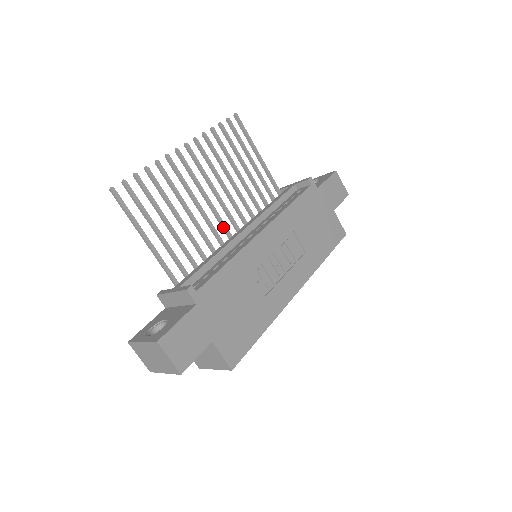
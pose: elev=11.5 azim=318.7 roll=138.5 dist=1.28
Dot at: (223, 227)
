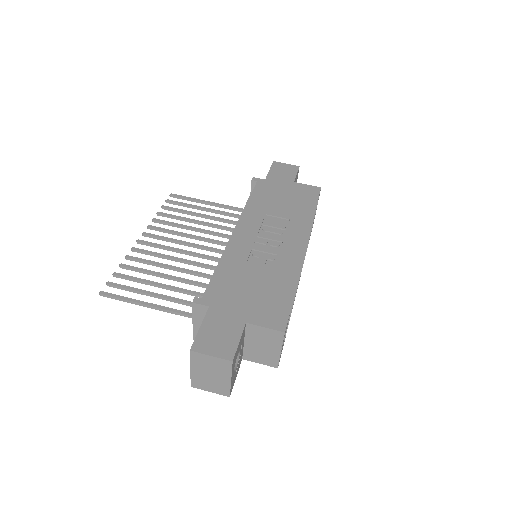
Dot at: (214, 260)
